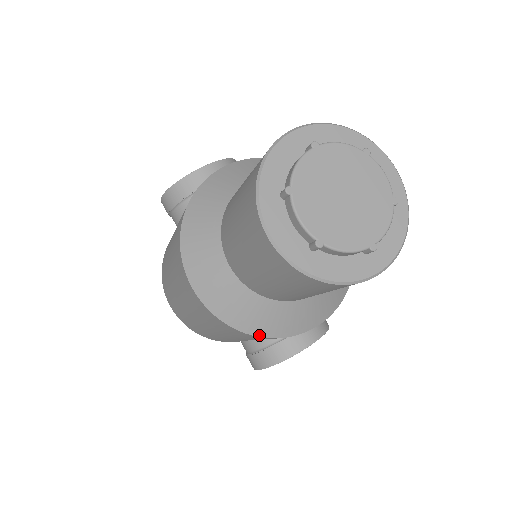
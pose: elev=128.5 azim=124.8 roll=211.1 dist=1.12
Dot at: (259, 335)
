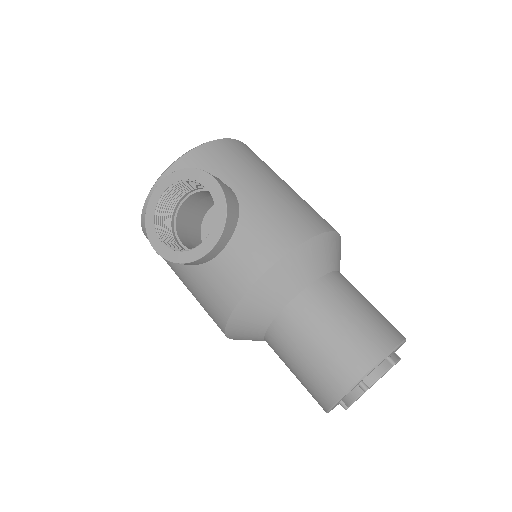
Dot at: occluded
